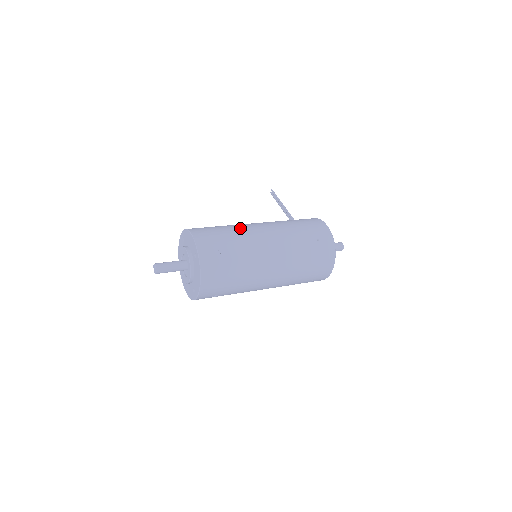
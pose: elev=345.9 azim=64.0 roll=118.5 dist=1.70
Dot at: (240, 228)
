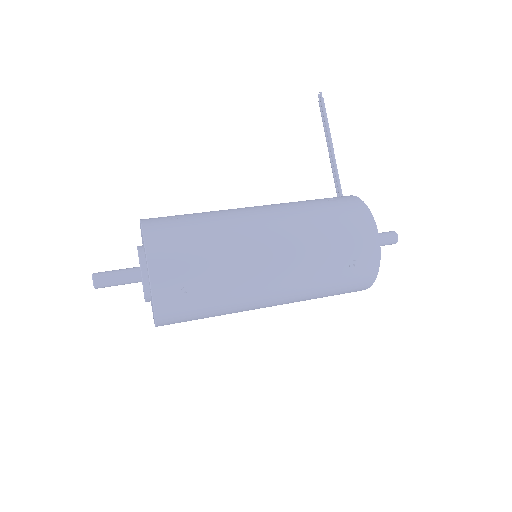
Dot at: (232, 242)
